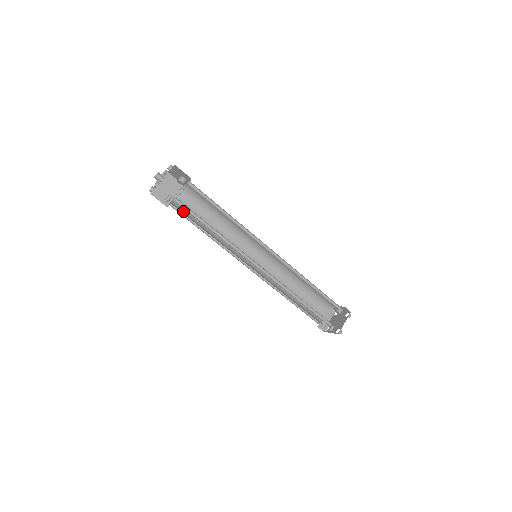
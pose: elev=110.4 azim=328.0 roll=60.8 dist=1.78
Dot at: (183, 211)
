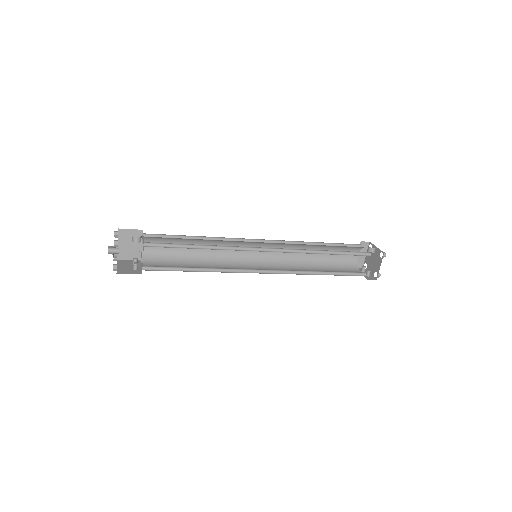
Dot at: (158, 257)
